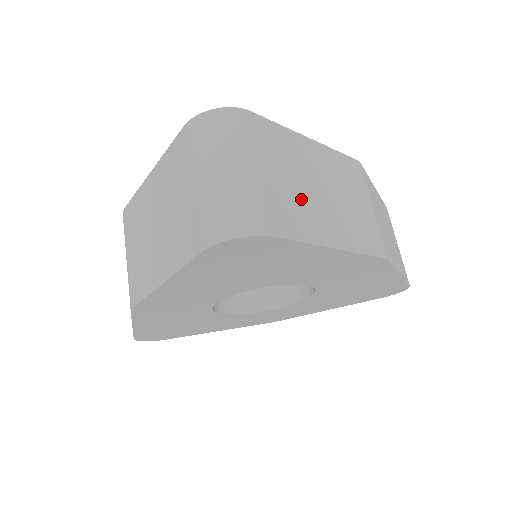
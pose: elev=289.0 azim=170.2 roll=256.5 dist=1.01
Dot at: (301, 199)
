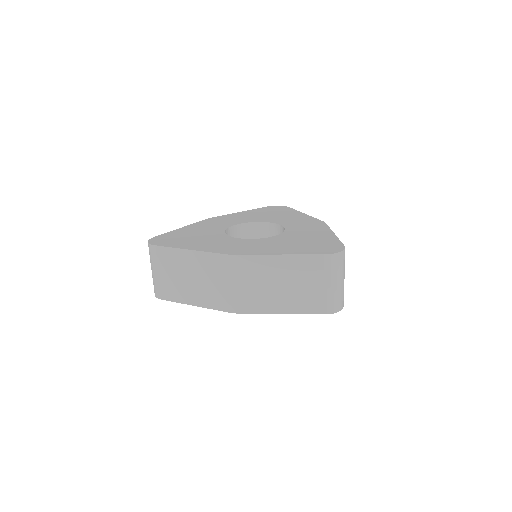
Dot at: occluded
